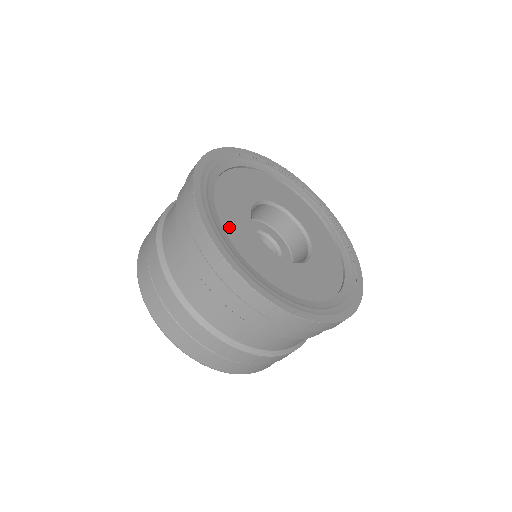
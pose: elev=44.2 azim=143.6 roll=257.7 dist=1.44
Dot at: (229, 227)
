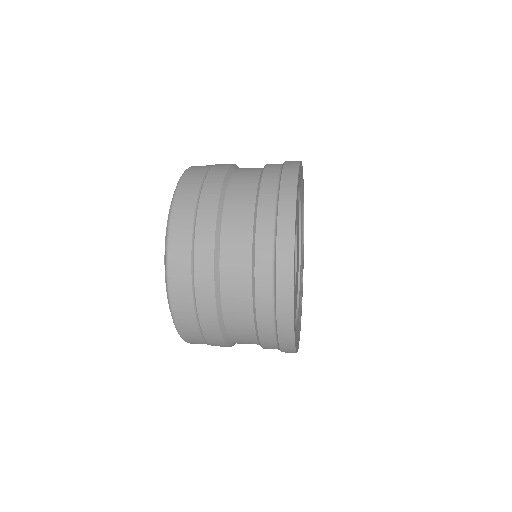
Dot at: occluded
